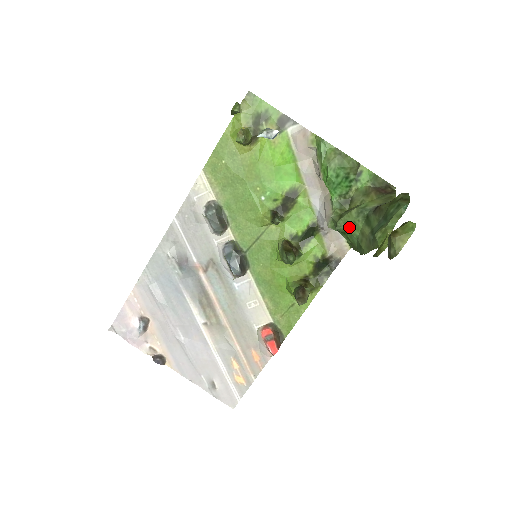
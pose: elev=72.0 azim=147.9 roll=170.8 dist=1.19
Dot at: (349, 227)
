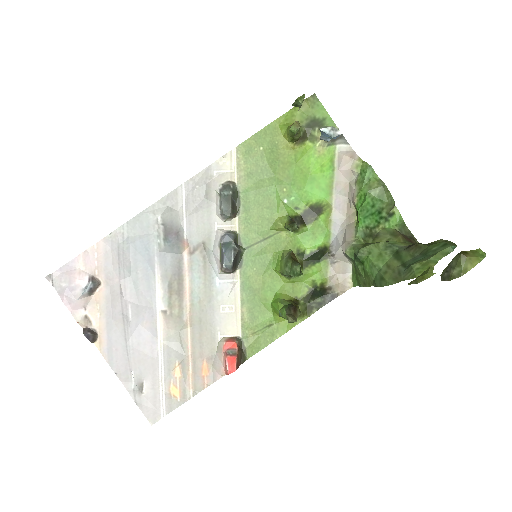
Dot at: (373, 257)
